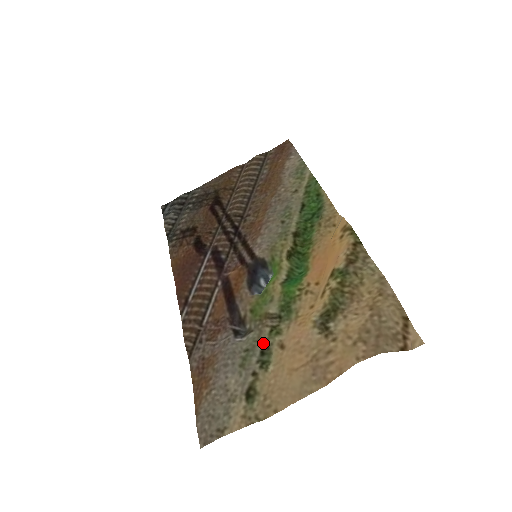
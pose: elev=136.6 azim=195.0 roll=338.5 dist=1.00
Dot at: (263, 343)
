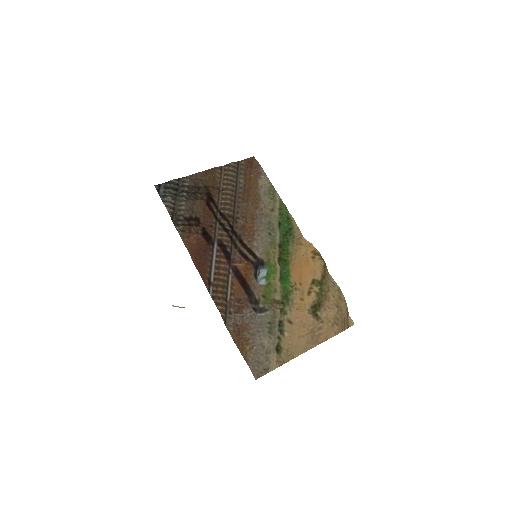
Dot at: (279, 319)
